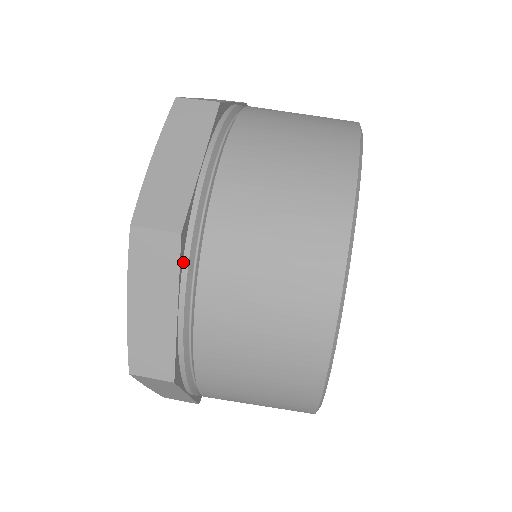
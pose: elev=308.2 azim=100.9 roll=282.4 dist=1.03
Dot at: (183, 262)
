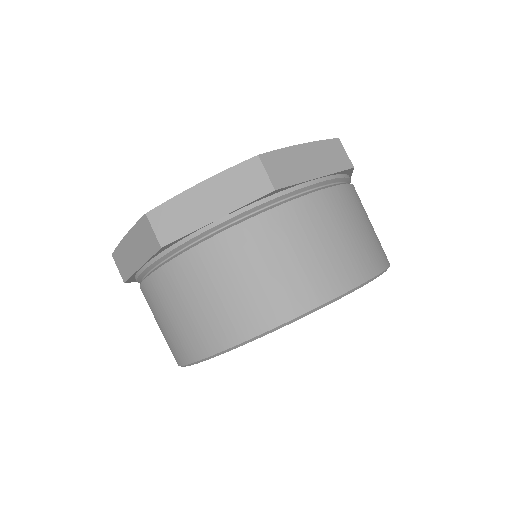
Dot at: (254, 203)
